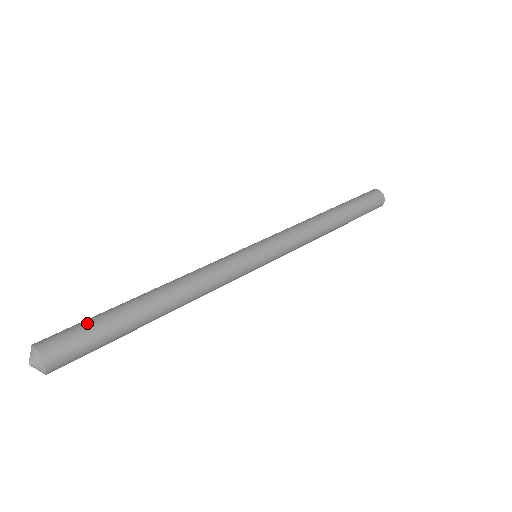
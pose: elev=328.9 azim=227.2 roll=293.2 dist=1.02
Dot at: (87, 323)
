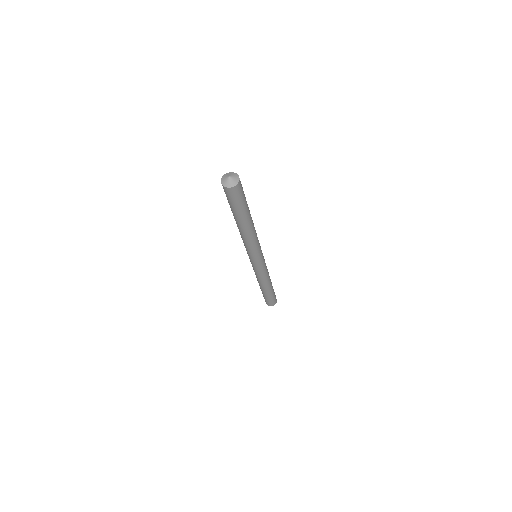
Dot at: occluded
